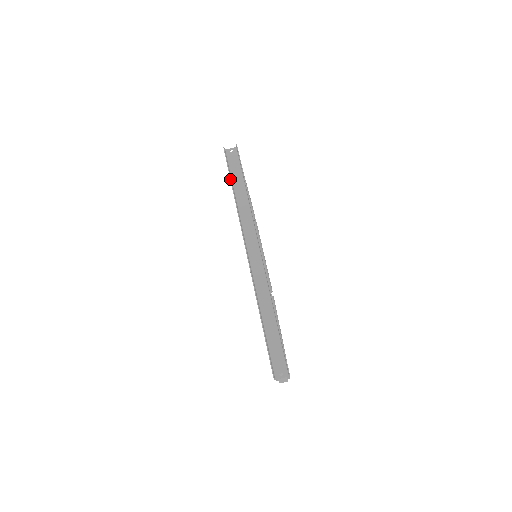
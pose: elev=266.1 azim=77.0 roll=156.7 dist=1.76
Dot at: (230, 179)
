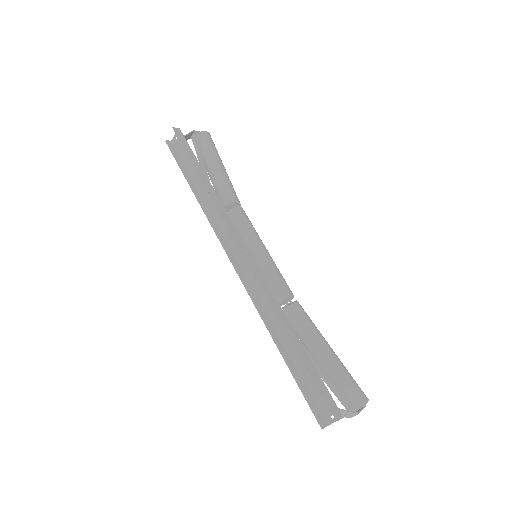
Dot at: (185, 178)
